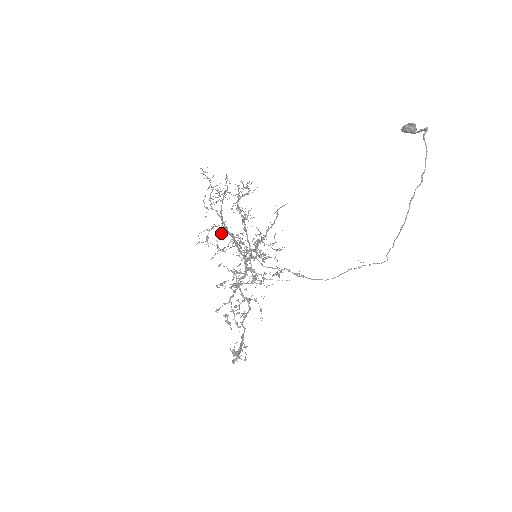
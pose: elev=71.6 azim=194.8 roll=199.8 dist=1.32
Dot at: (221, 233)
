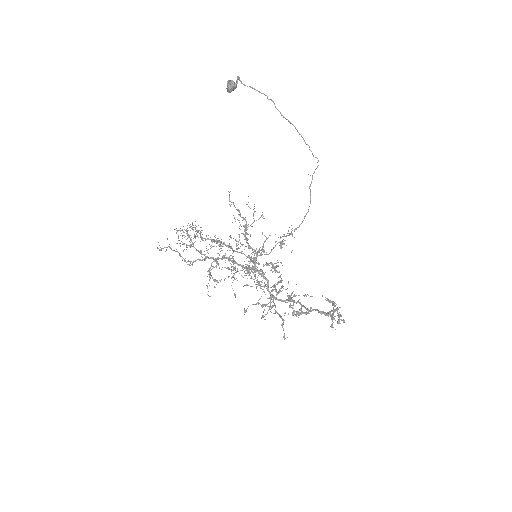
Dot at: (219, 268)
